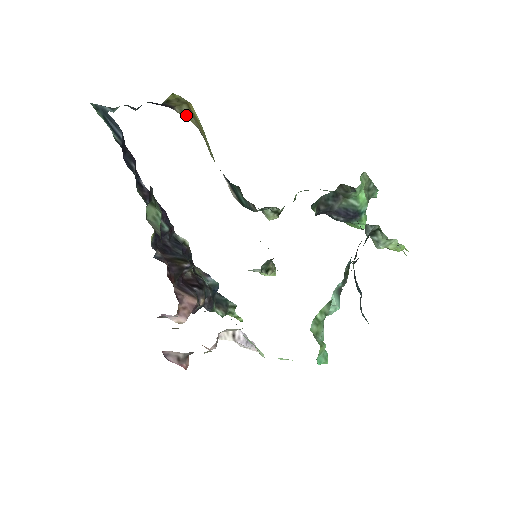
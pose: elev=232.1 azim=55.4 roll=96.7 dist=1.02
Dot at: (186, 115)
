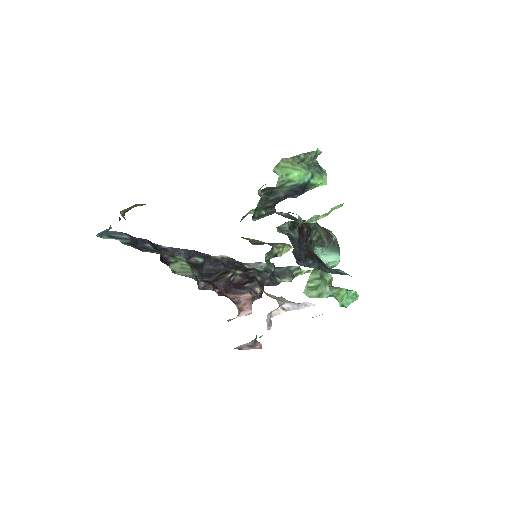
Dot at: occluded
